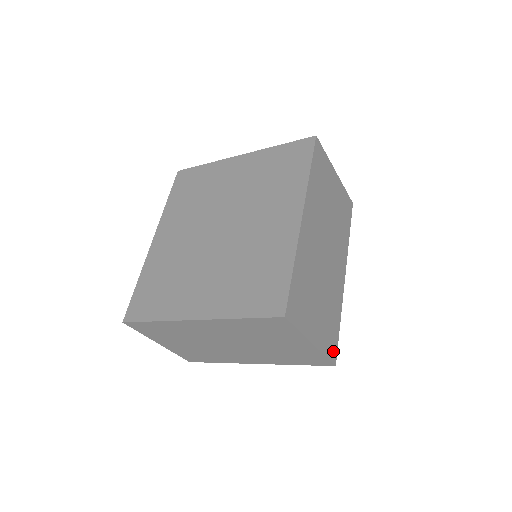
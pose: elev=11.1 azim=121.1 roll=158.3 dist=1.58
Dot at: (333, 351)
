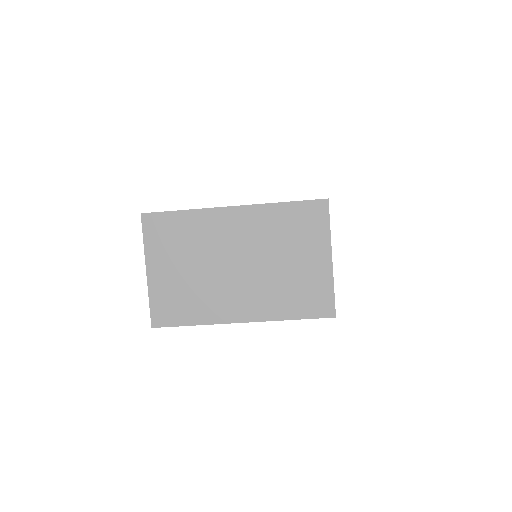
Dot at: occluded
